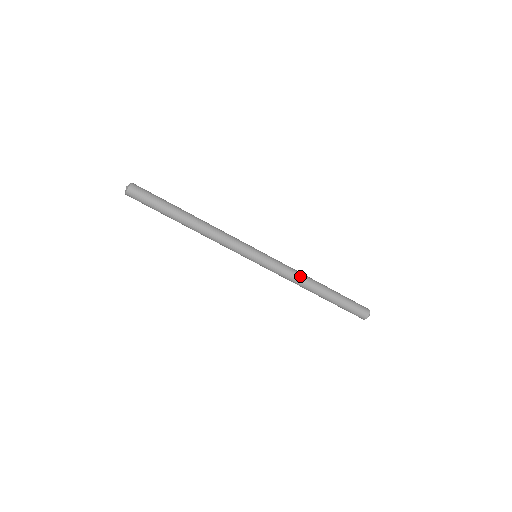
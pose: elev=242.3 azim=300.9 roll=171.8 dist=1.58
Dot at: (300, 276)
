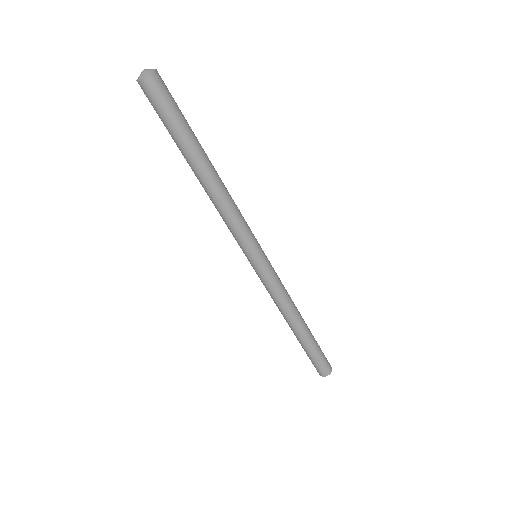
Dot at: (284, 308)
